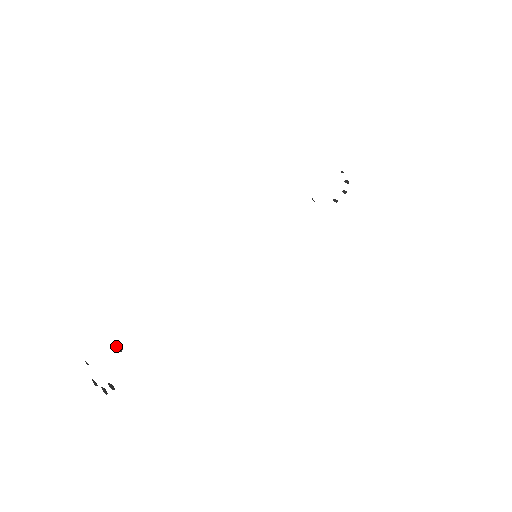
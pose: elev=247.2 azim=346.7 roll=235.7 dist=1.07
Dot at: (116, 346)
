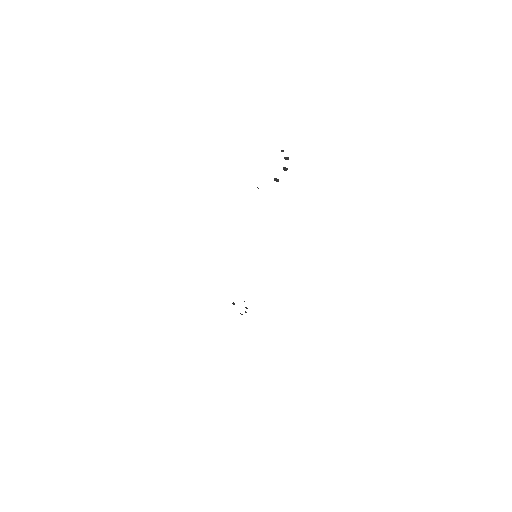
Dot at: occluded
